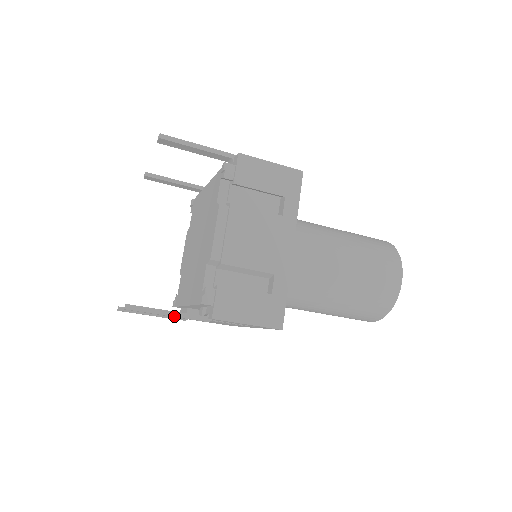
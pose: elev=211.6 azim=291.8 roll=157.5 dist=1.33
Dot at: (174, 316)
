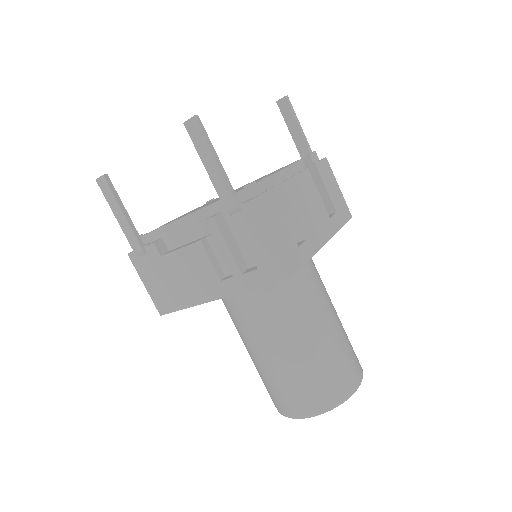
Dot at: (220, 168)
